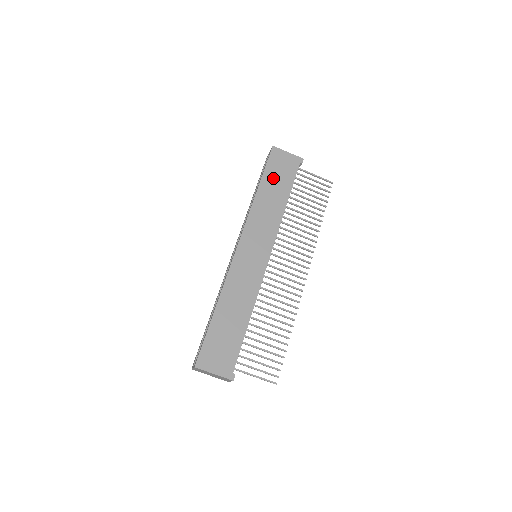
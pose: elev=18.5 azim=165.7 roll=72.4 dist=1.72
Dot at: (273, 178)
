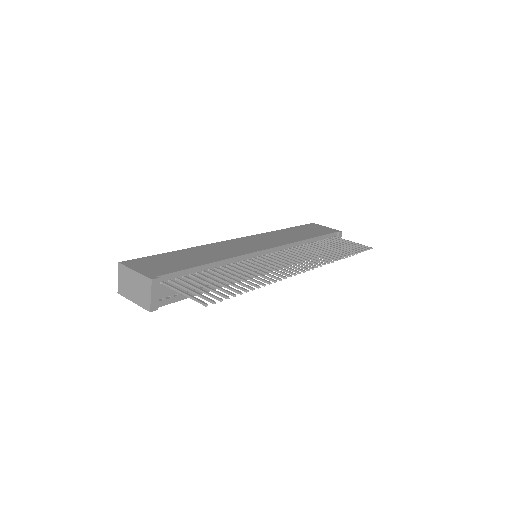
Dot at: (303, 230)
